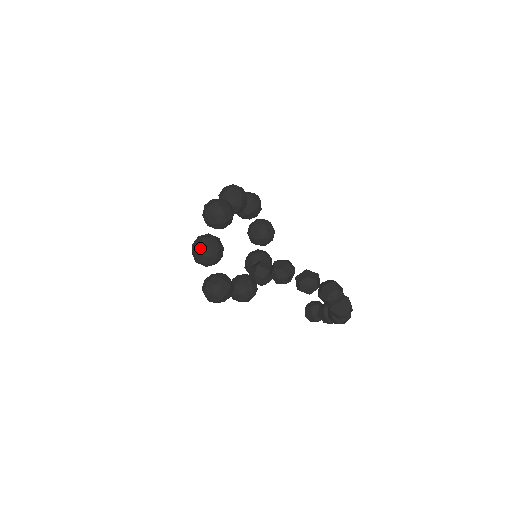
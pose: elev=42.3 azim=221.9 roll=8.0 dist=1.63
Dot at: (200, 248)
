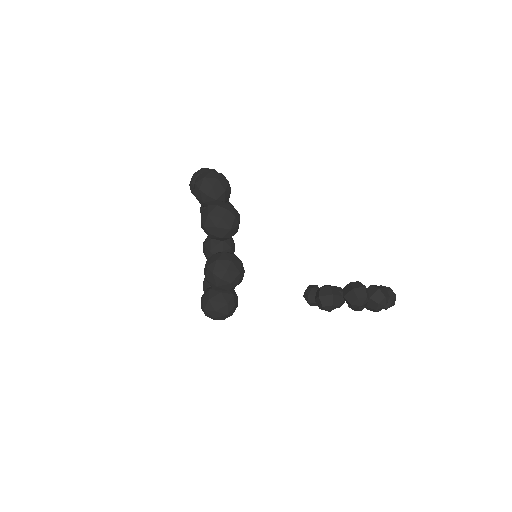
Dot at: (229, 277)
